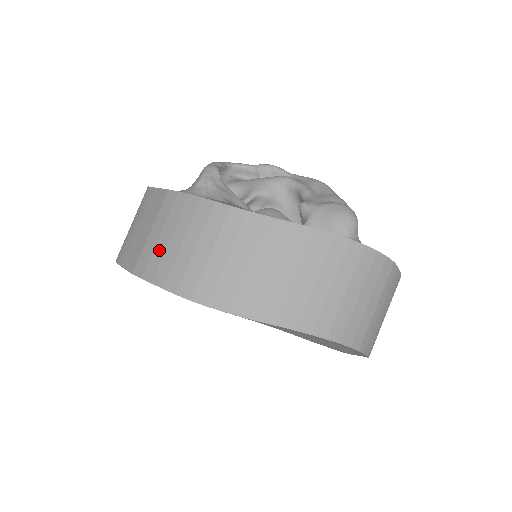
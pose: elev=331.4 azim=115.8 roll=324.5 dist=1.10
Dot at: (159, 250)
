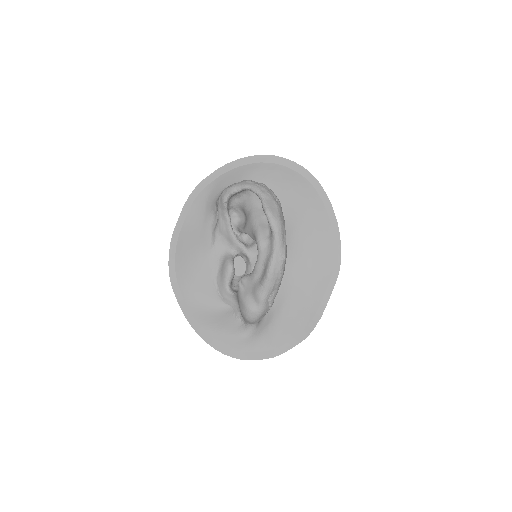
Dot at: occluded
